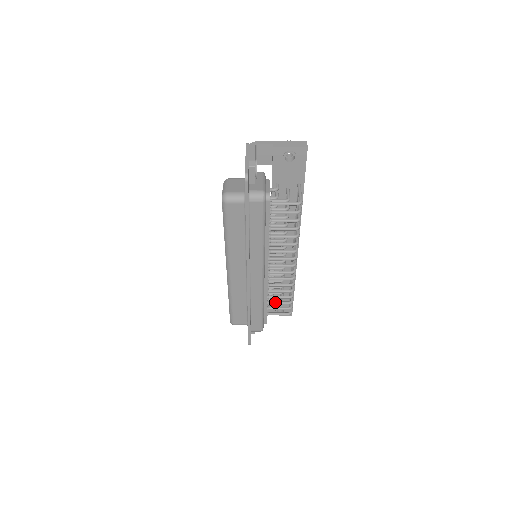
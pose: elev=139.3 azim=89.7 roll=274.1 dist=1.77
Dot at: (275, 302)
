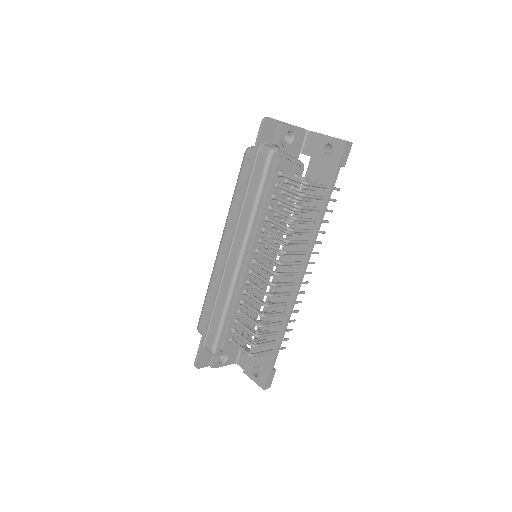
Dot at: (243, 324)
